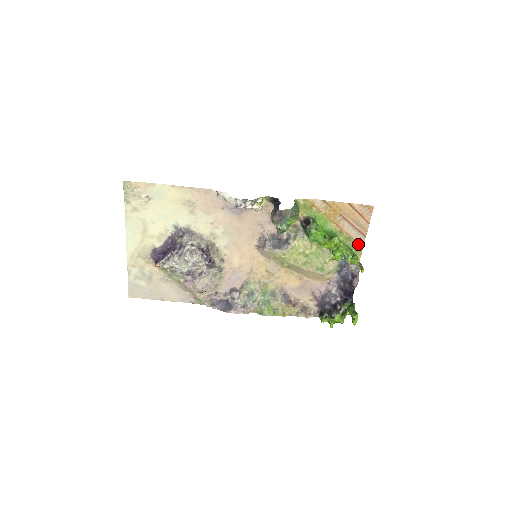
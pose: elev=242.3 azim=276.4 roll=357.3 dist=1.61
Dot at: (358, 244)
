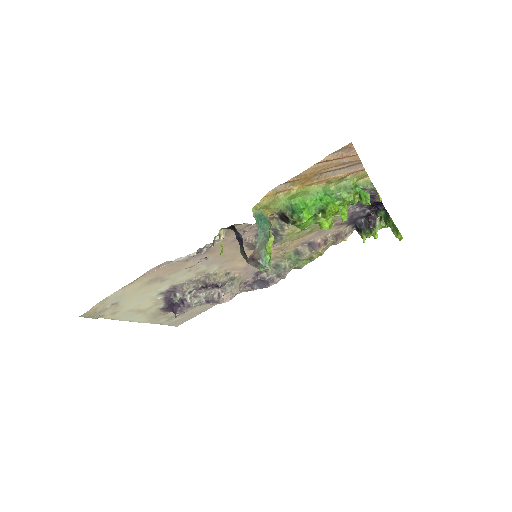
Dot at: (357, 172)
